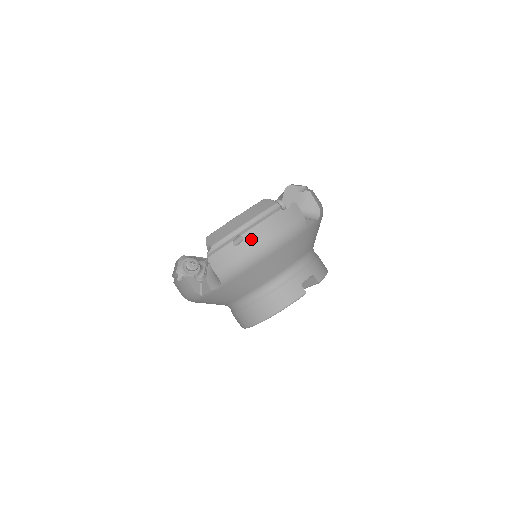
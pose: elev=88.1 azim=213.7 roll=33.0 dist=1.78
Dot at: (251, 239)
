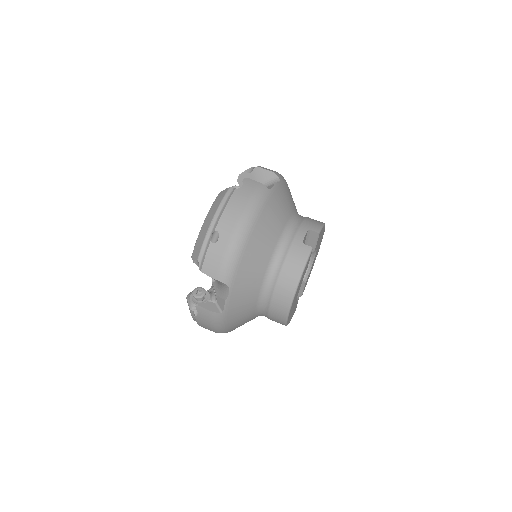
Dot at: (225, 228)
